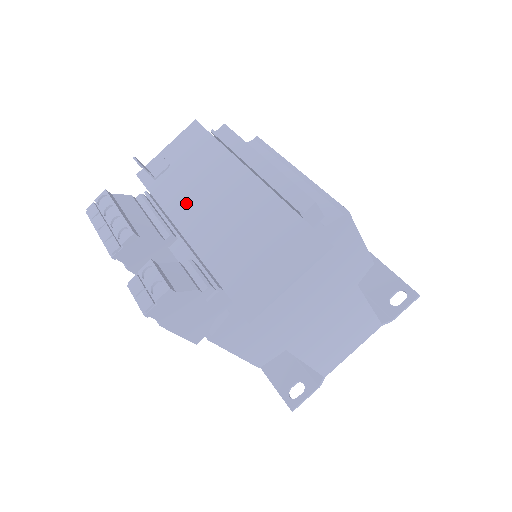
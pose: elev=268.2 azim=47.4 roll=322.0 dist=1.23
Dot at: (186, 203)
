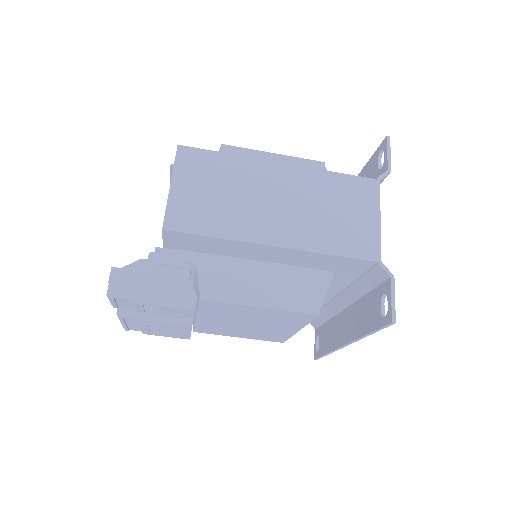
Dot at: occluded
